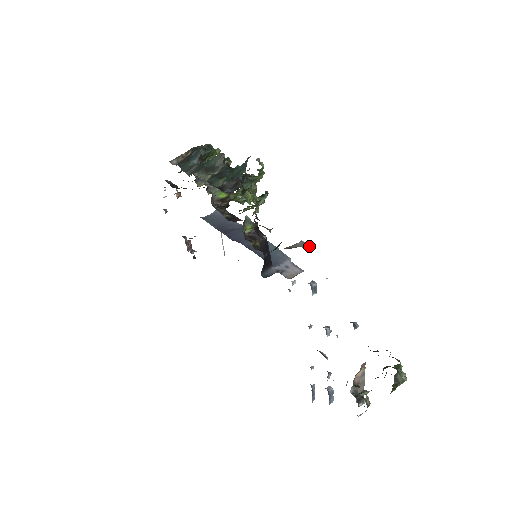
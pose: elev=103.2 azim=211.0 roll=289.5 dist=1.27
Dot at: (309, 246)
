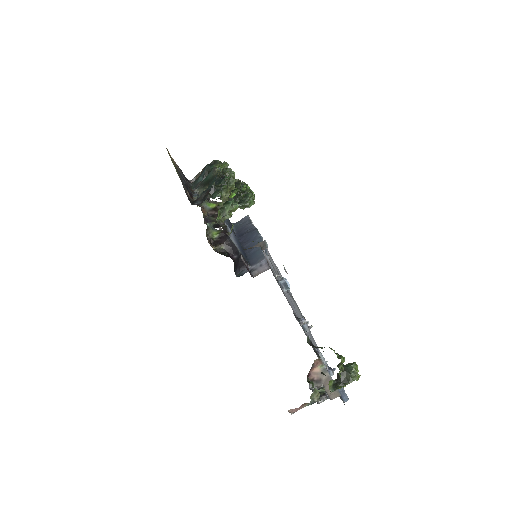
Dot at: (265, 245)
